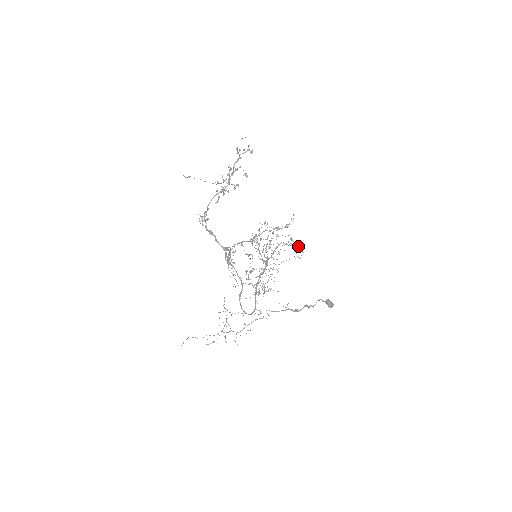
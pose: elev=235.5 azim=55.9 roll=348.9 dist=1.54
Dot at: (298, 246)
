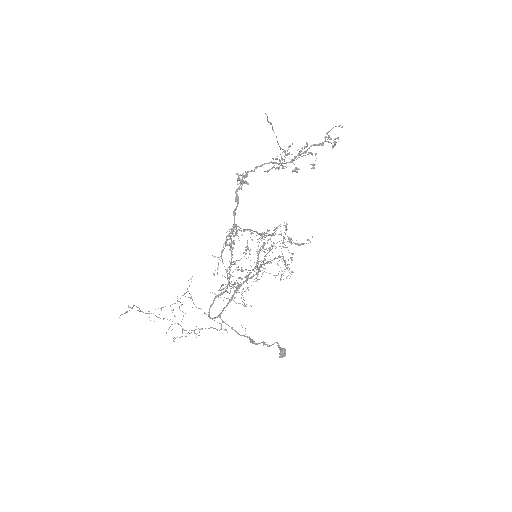
Dot at: occluded
